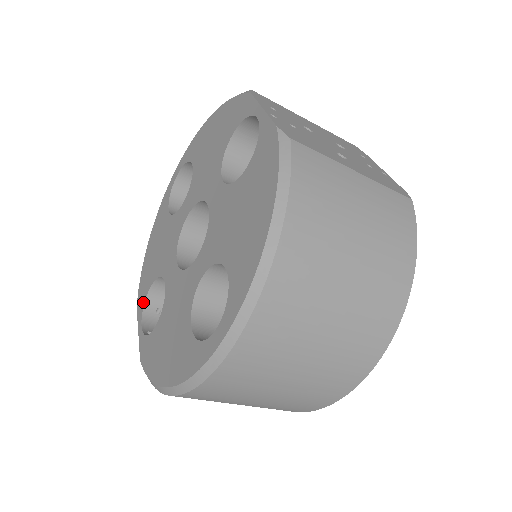
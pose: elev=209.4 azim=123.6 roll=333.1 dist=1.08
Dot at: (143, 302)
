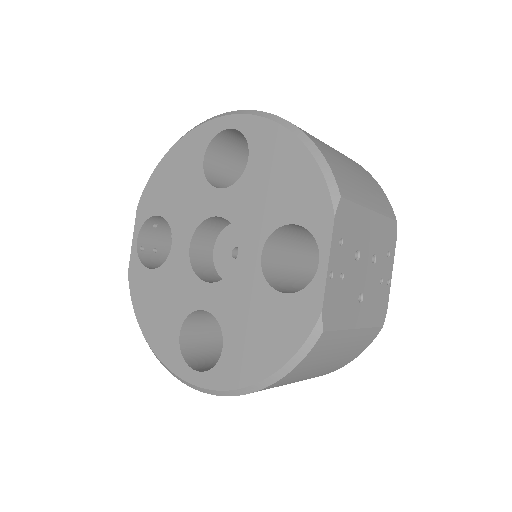
Dot at: (145, 217)
